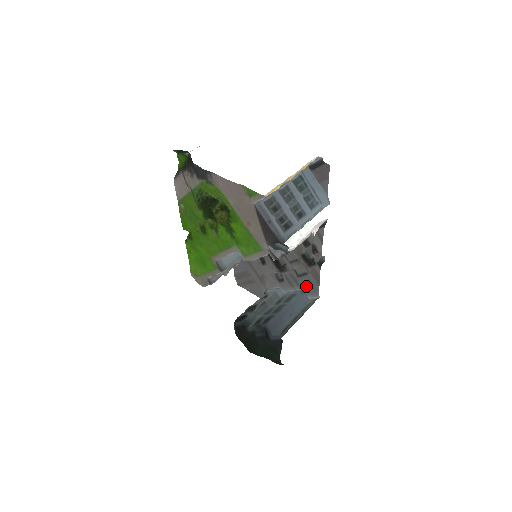
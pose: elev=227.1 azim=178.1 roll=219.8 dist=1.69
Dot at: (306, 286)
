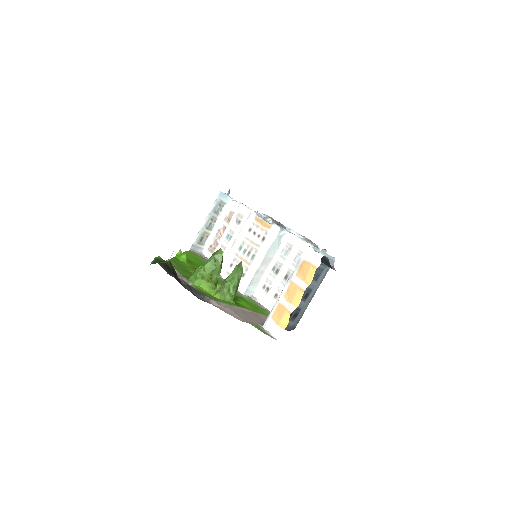
Dot at: occluded
